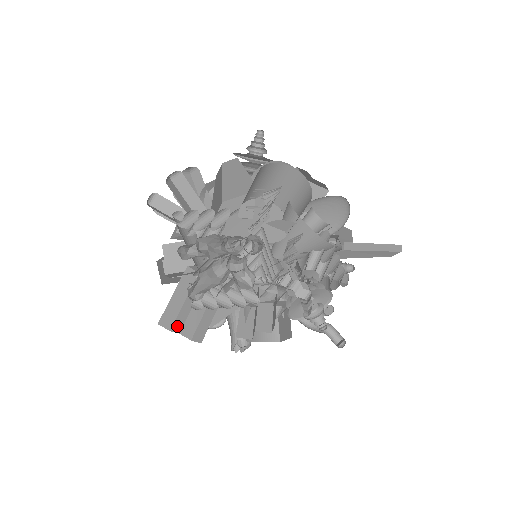
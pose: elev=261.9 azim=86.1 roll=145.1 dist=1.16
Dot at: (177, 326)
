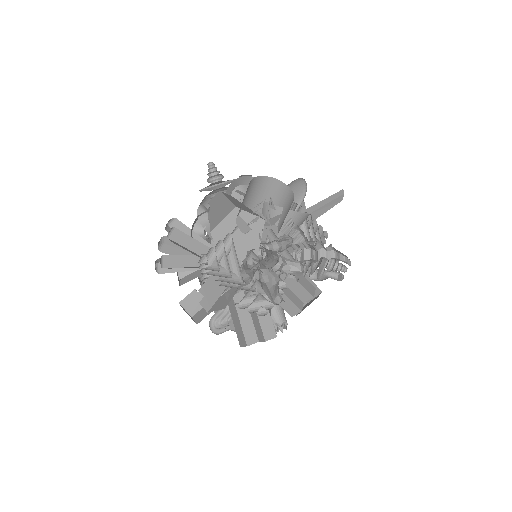
Dot at: (251, 339)
